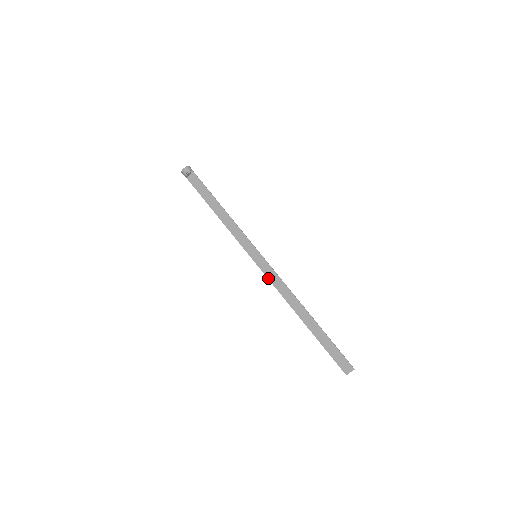
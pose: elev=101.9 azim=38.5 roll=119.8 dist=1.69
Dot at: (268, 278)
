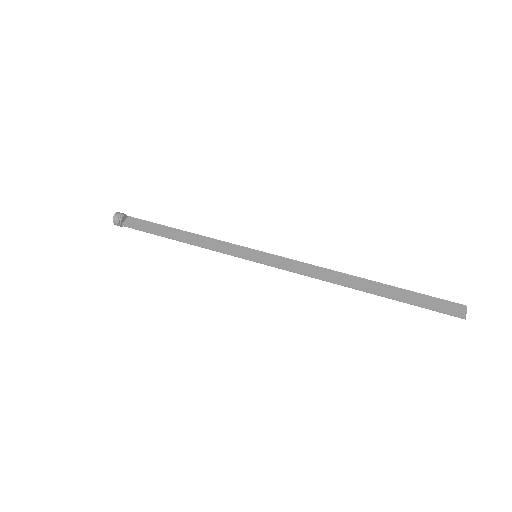
Dot at: (286, 270)
